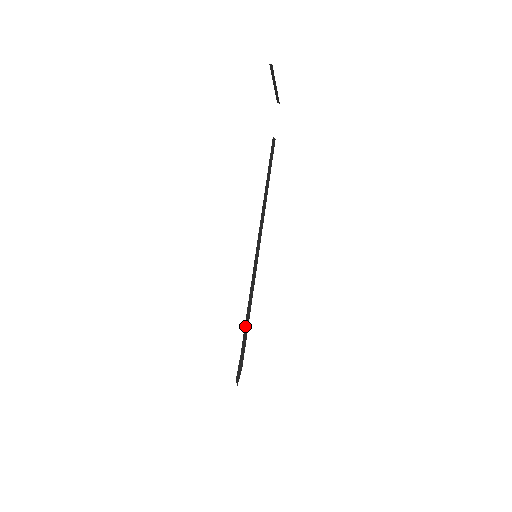
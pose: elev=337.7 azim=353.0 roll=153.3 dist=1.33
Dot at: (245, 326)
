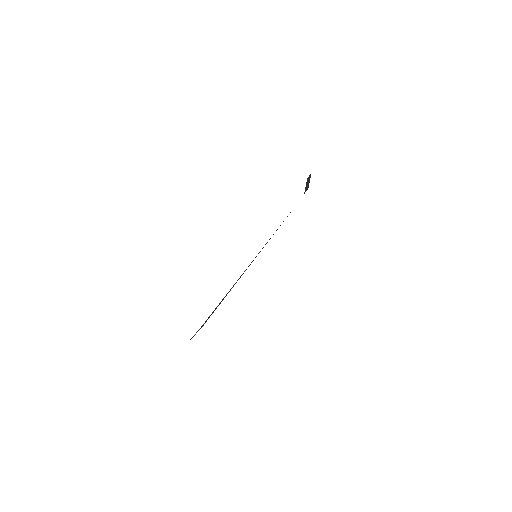
Dot at: (220, 302)
